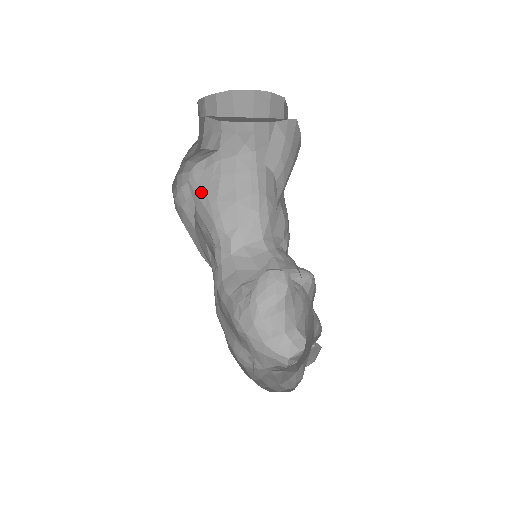
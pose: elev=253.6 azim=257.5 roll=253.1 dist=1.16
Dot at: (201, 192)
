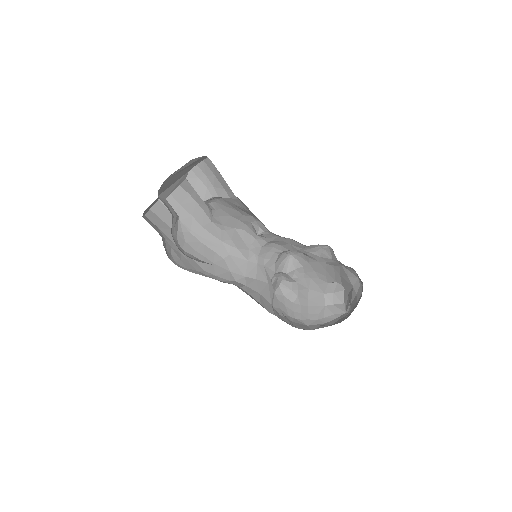
Dot at: (193, 271)
